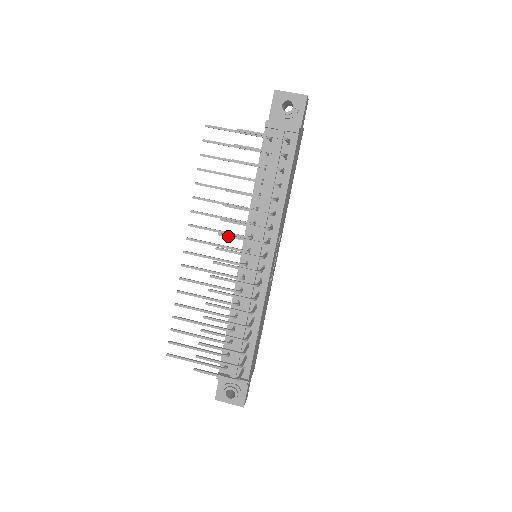
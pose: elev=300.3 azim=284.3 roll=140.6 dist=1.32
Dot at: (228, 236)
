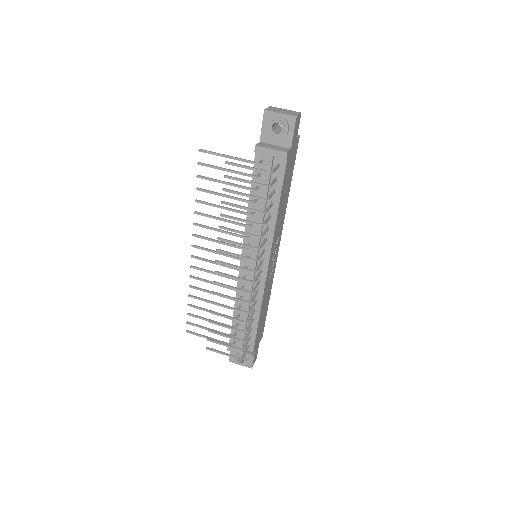
Dot at: (225, 253)
